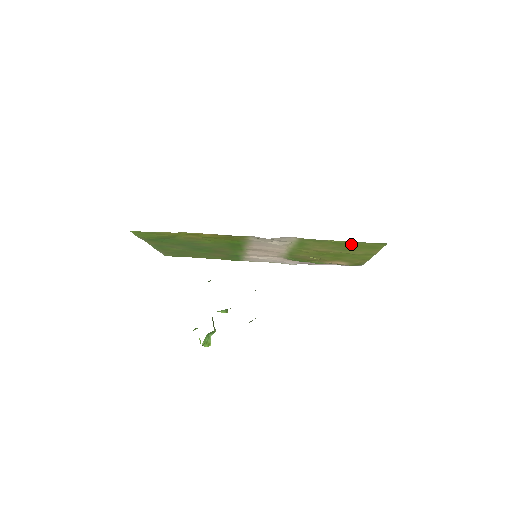
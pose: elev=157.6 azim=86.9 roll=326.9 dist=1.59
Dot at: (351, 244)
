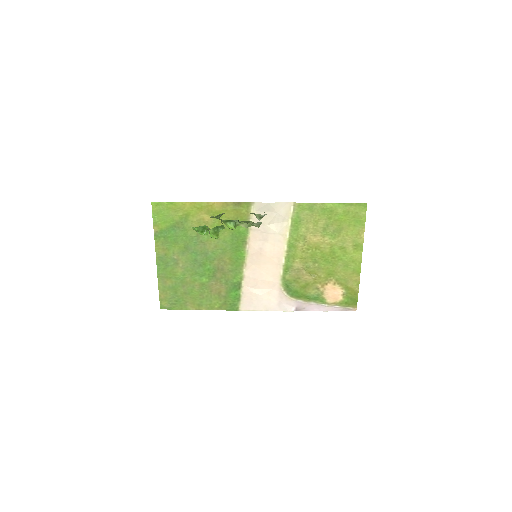
Dot at: (338, 212)
